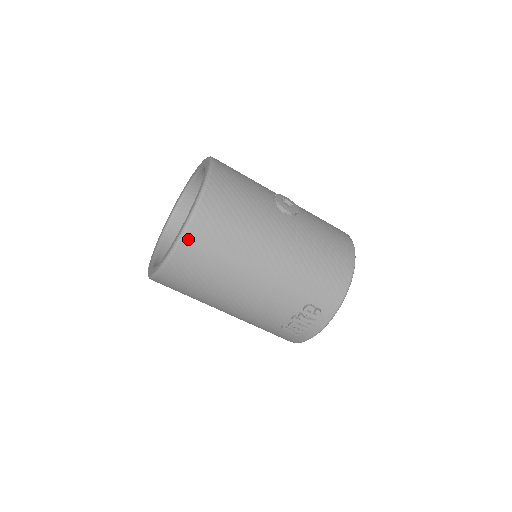
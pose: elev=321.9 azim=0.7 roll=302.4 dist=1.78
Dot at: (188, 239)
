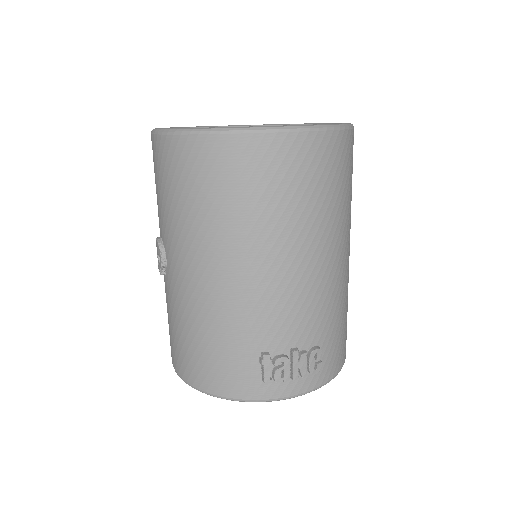
Dot at: (328, 139)
